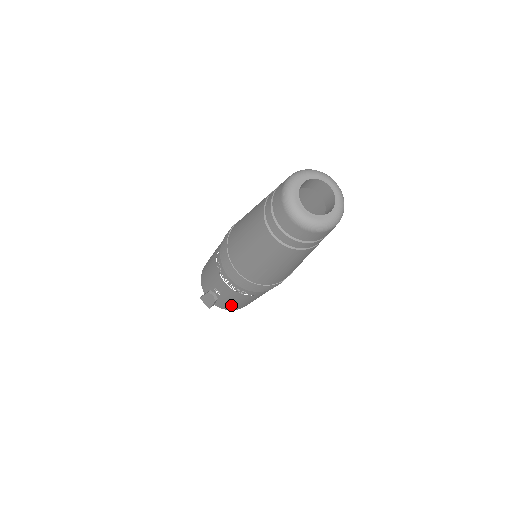
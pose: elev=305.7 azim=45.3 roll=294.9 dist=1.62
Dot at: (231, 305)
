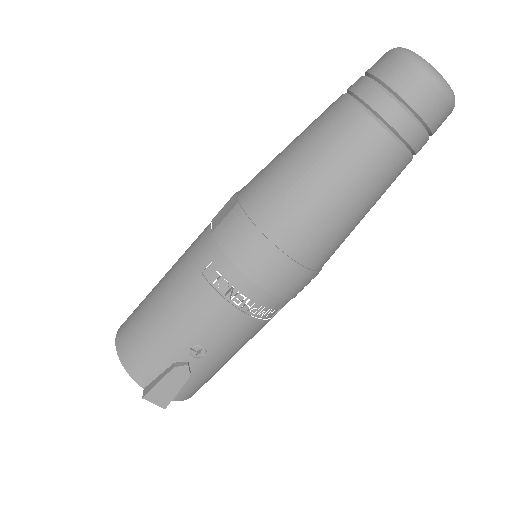
Dot at: (207, 376)
